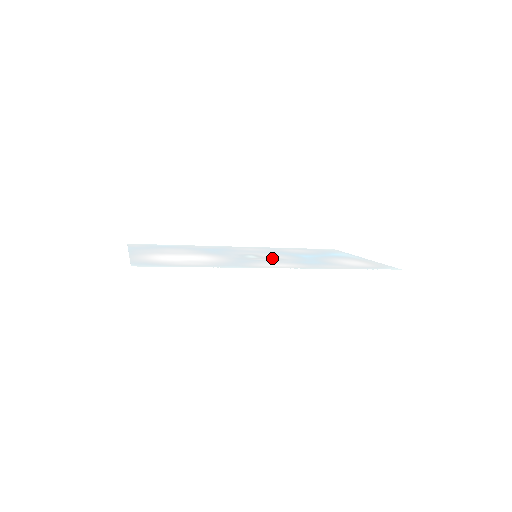
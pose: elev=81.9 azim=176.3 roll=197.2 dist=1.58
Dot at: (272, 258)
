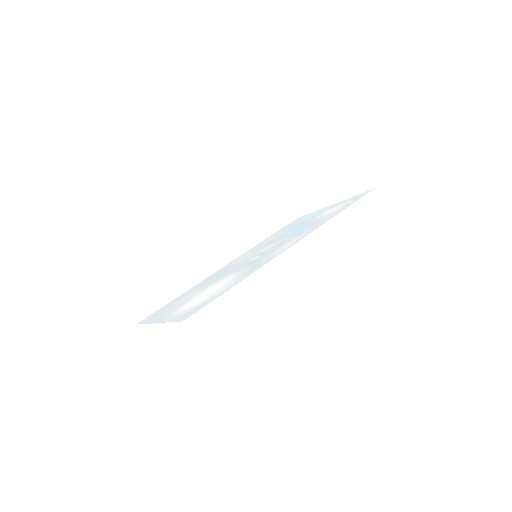
Dot at: occluded
